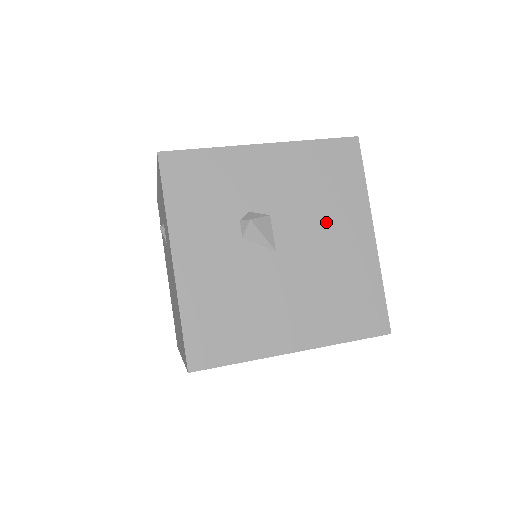
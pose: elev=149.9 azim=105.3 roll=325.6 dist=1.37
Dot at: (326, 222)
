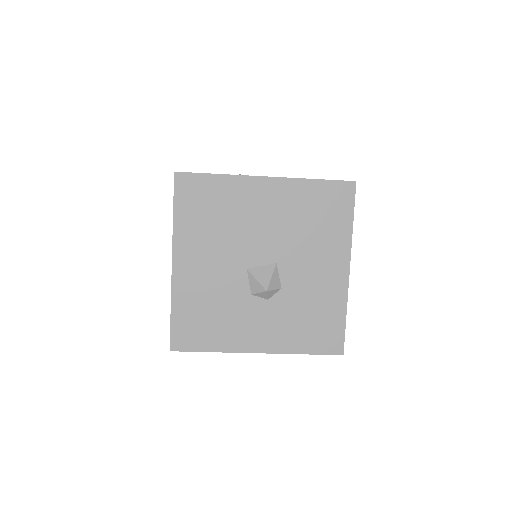
Dot at: occluded
